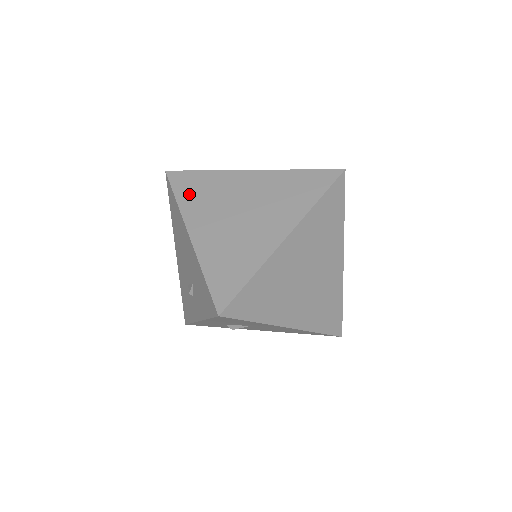
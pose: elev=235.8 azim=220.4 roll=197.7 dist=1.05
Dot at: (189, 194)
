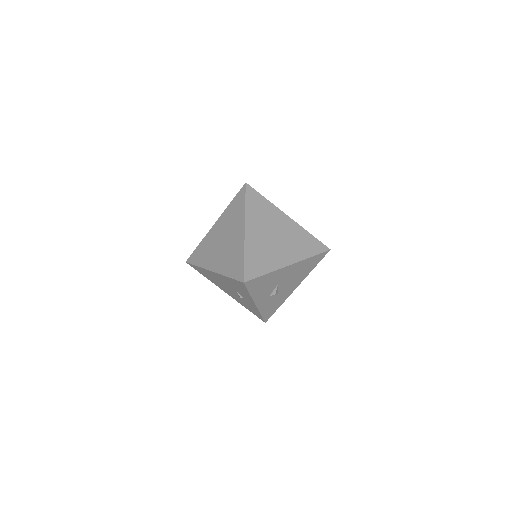
Dot at: (200, 259)
